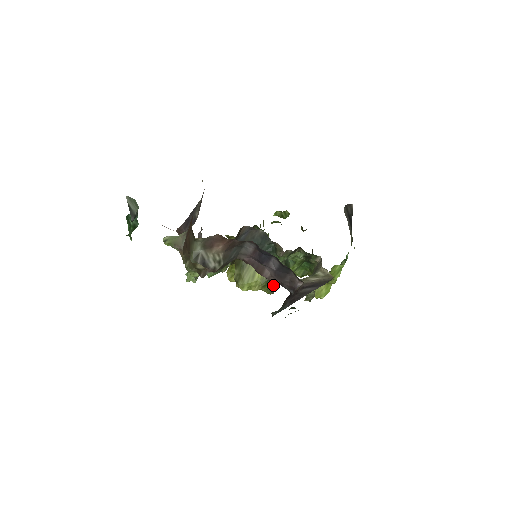
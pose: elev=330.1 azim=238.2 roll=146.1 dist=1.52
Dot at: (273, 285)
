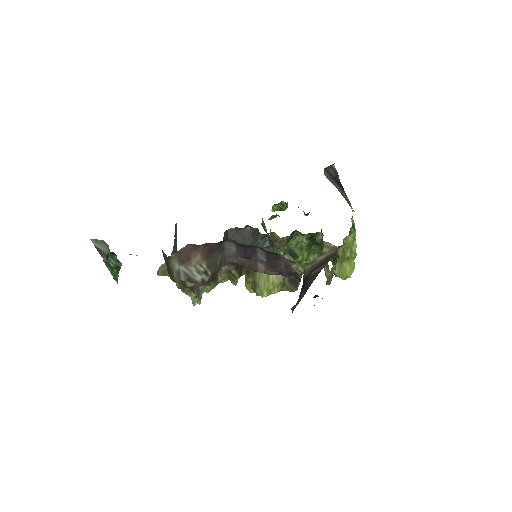
Dot at: (292, 281)
